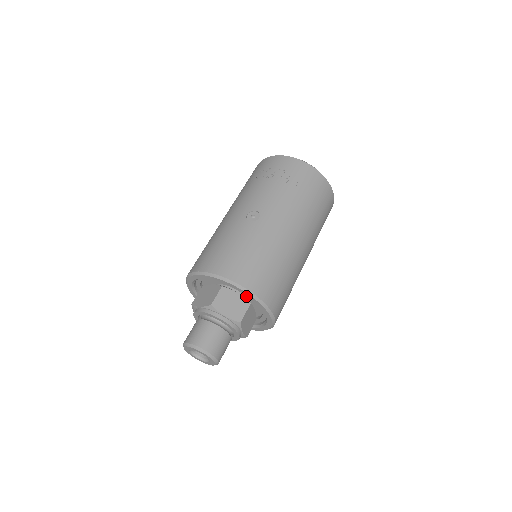
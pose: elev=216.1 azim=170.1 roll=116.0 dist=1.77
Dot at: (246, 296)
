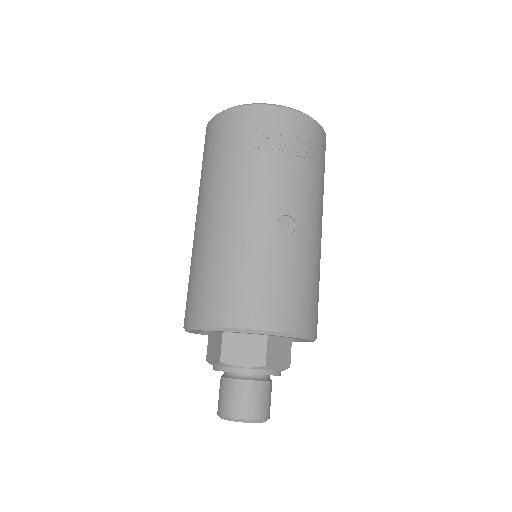
Dot at: occluded
